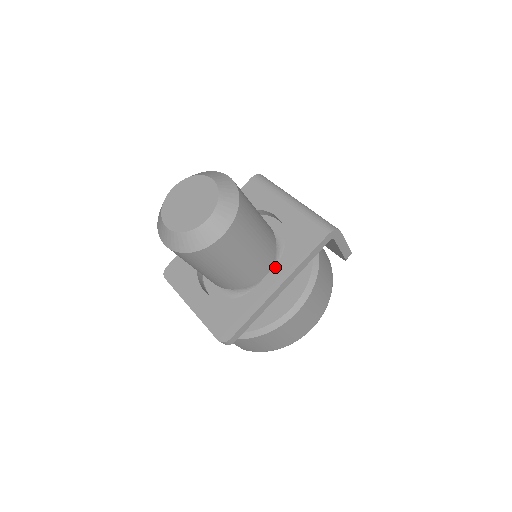
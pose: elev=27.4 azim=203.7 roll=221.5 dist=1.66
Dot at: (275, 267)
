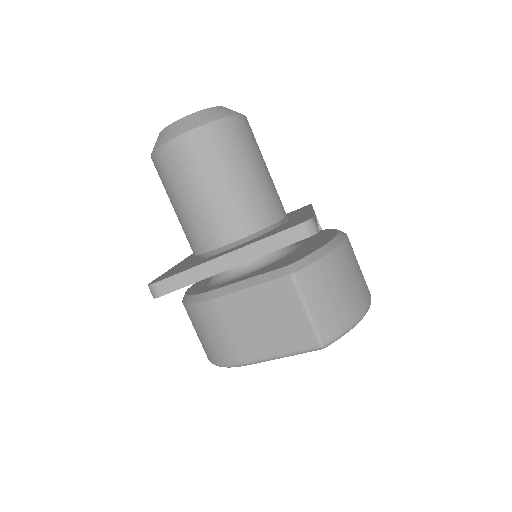
Dot at: (291, 216)
